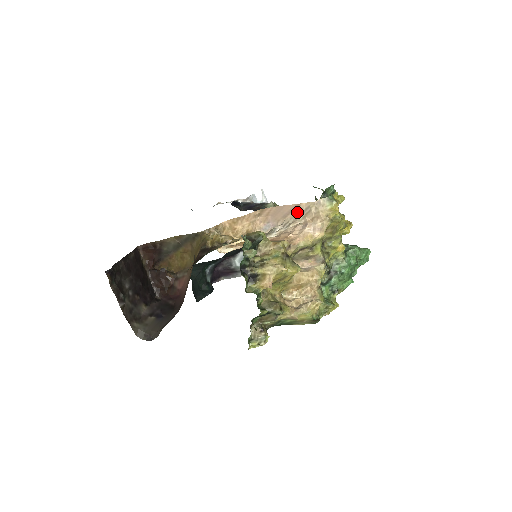
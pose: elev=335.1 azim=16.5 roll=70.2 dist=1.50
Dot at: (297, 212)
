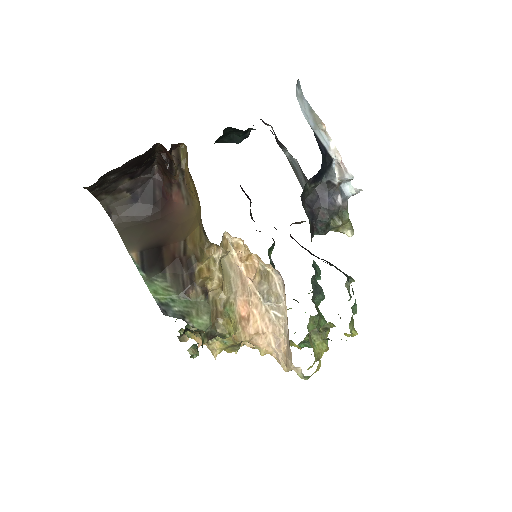
Dot at: (288, 333)
